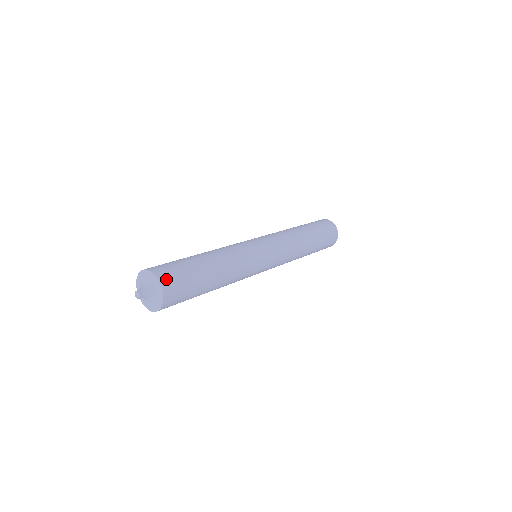
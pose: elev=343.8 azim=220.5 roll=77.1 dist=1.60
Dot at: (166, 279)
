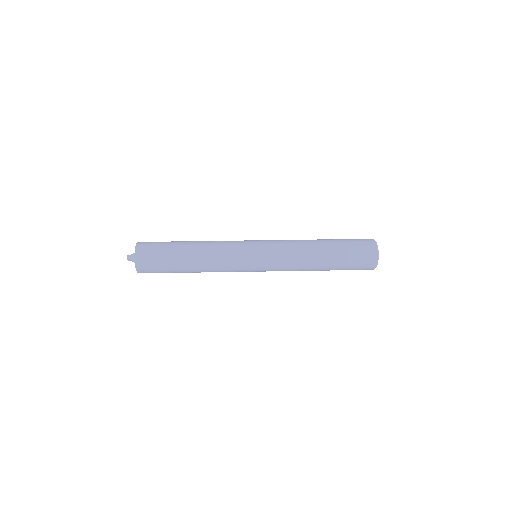
Dot at: (141, 264)
